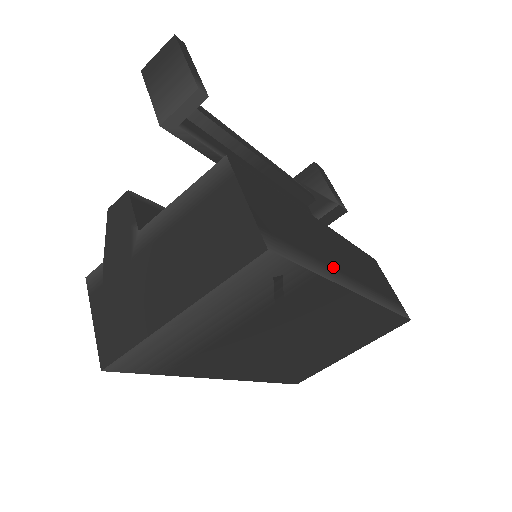
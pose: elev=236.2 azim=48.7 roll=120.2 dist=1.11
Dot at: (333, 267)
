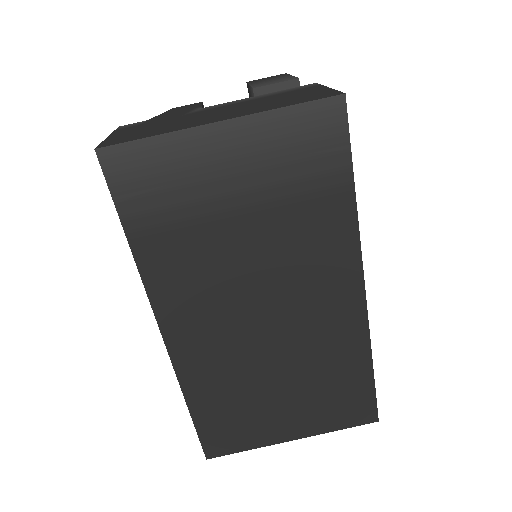
Dot at: occluded
